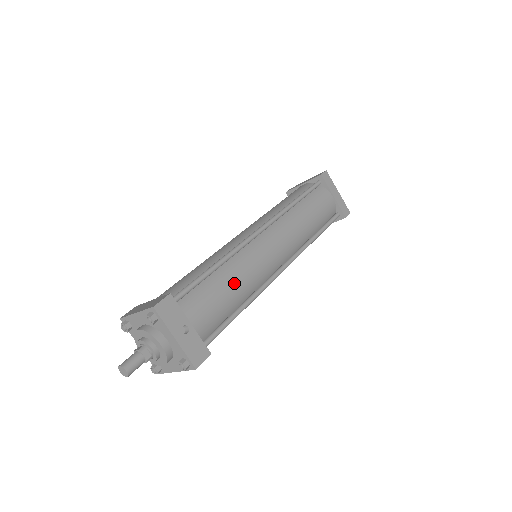
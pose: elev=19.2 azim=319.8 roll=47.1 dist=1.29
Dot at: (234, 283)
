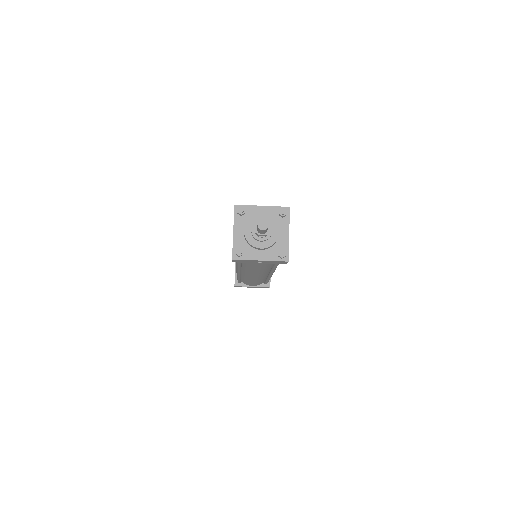
Dot at: occluded
